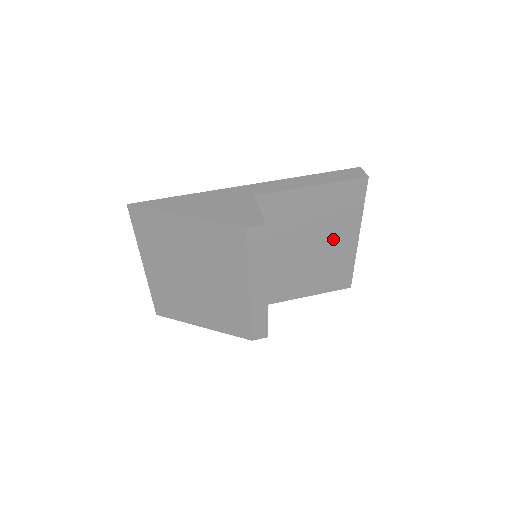
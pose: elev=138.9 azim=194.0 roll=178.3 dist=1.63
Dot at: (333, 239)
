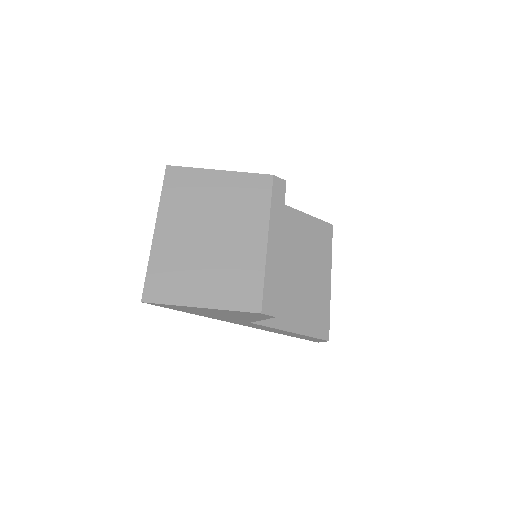
Dot at: (313, 270)
